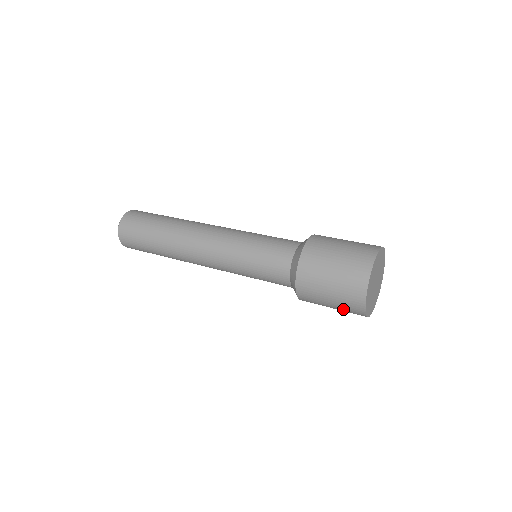
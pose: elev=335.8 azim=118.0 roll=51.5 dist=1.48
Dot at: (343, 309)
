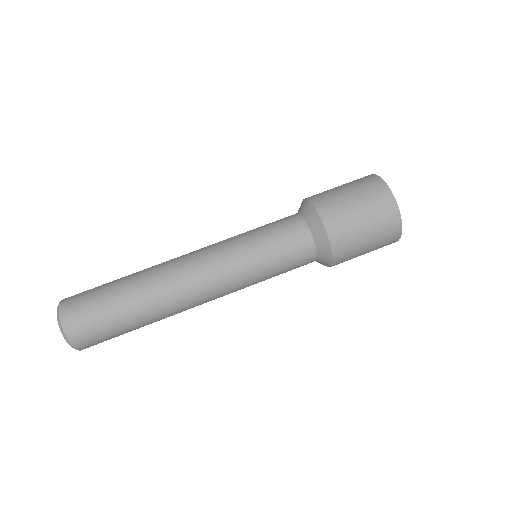
Dot at: occluded
